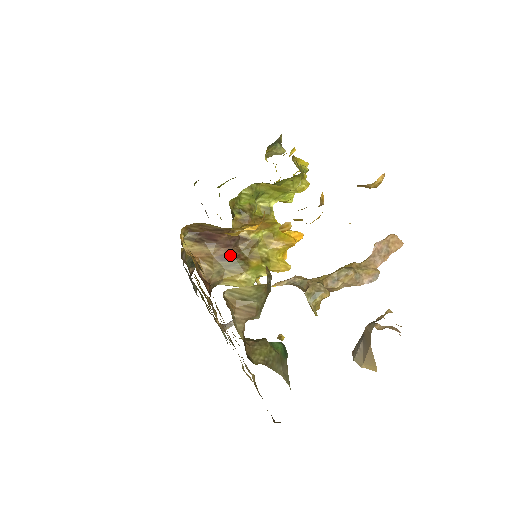
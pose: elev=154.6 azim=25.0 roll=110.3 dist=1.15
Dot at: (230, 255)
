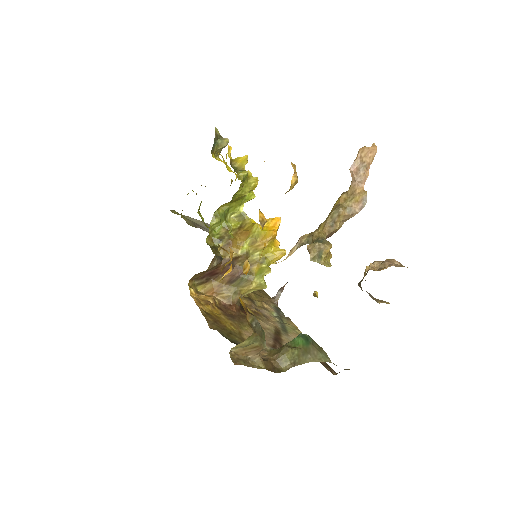
Dot at: (234, 276)
